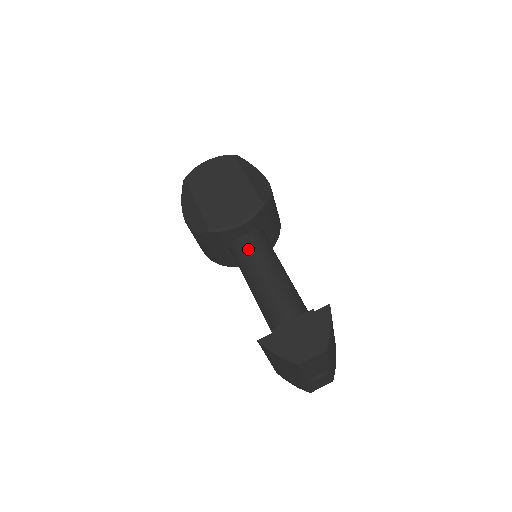
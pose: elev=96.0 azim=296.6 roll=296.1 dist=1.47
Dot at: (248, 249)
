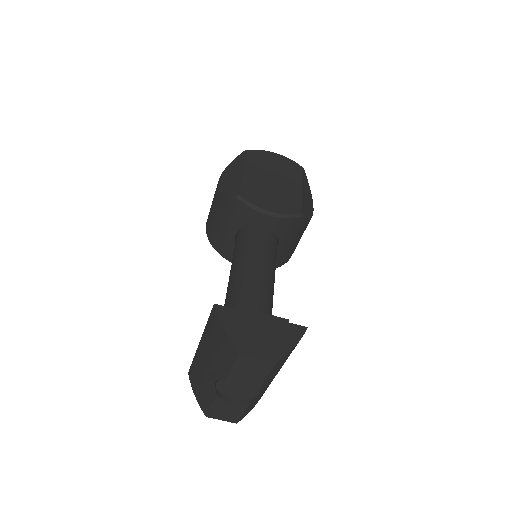
Dot at: (257, 240)
